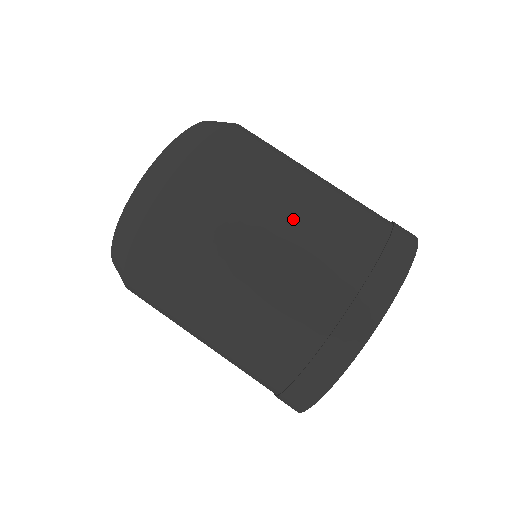
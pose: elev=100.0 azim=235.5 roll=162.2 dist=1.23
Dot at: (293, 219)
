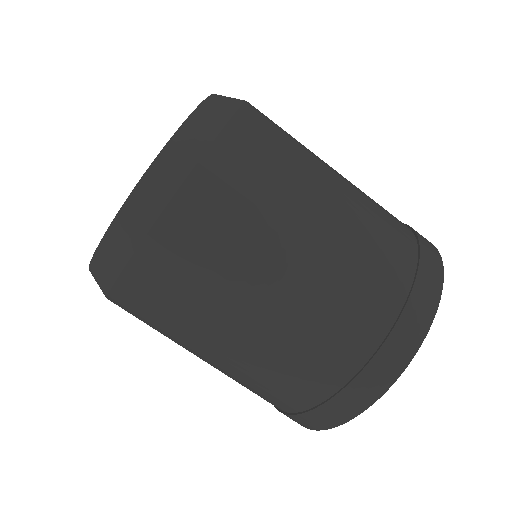
Dot at: (282, 306)
